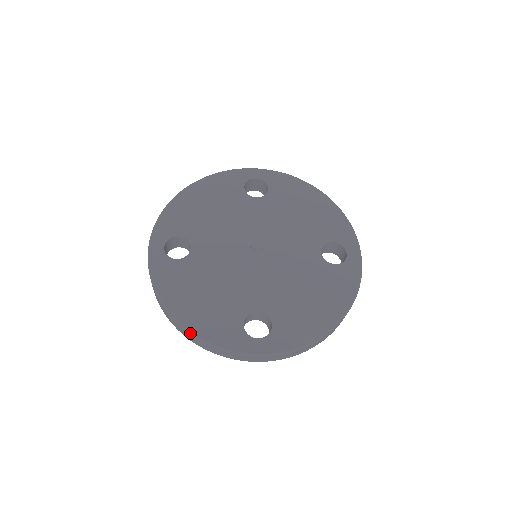
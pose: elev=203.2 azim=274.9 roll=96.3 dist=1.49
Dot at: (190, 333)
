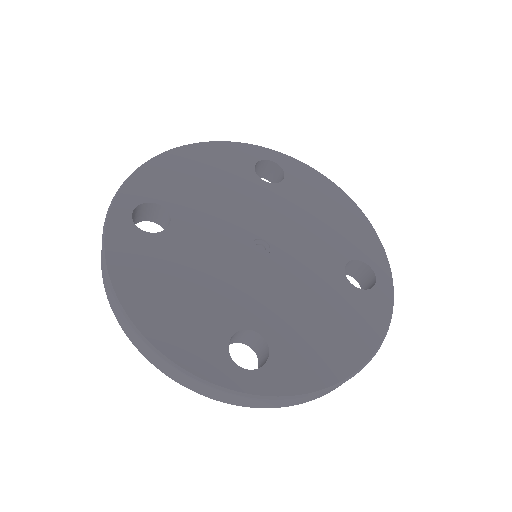
Dot at: (146, 341)
